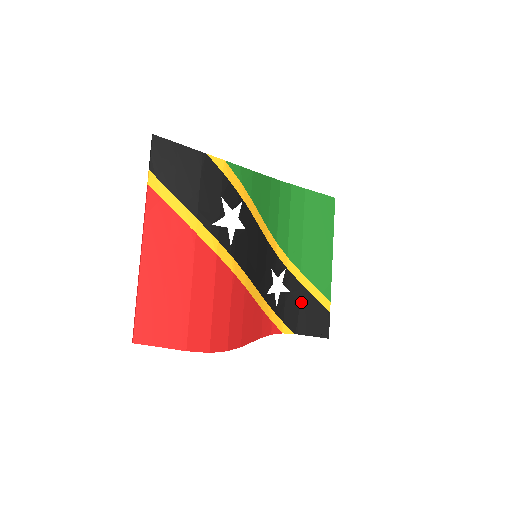
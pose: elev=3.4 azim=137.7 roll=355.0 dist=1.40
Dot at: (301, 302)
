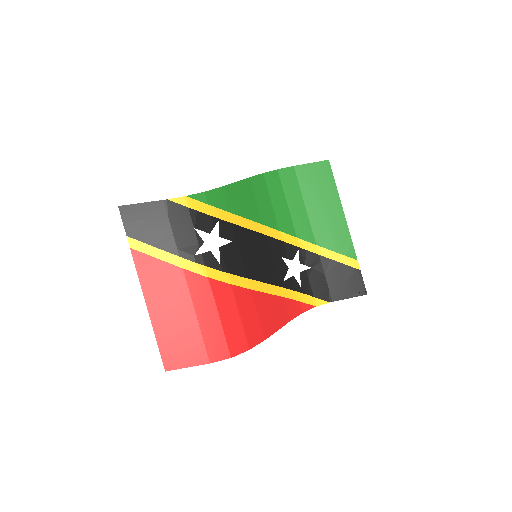
Dot at: (326, 272)
